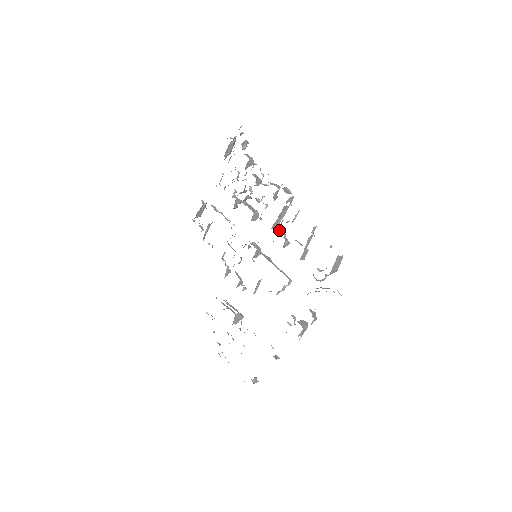
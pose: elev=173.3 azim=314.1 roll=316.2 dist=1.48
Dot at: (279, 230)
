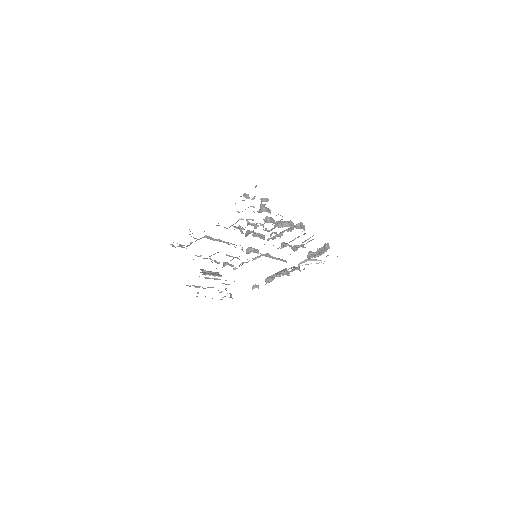
Dot at: (287, 245)
